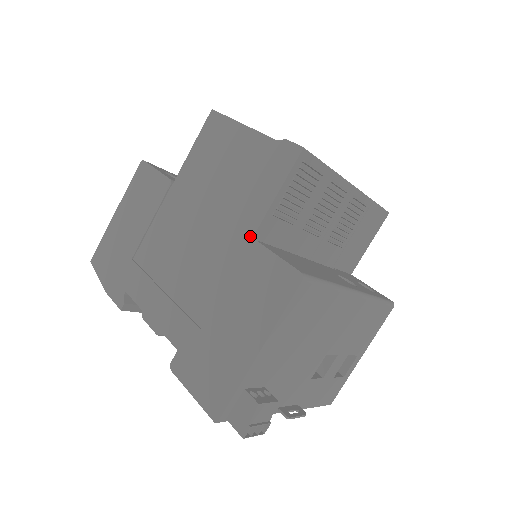
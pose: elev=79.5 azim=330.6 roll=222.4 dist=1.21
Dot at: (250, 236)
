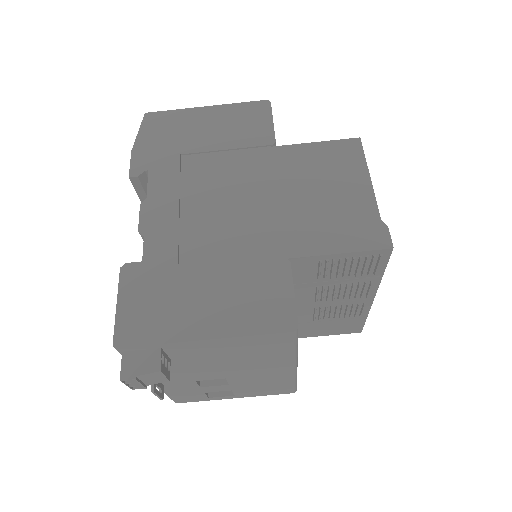
Dot at: (289, 255)
